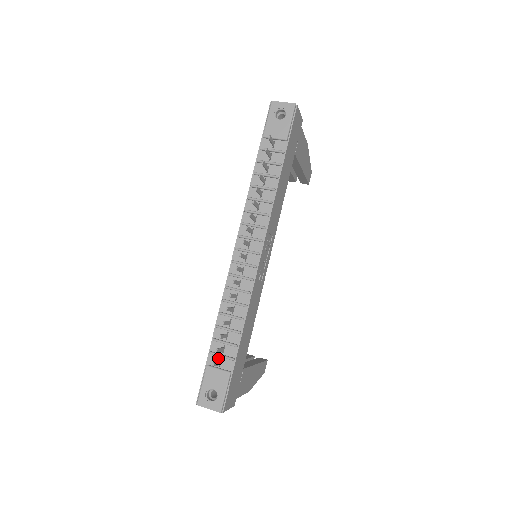
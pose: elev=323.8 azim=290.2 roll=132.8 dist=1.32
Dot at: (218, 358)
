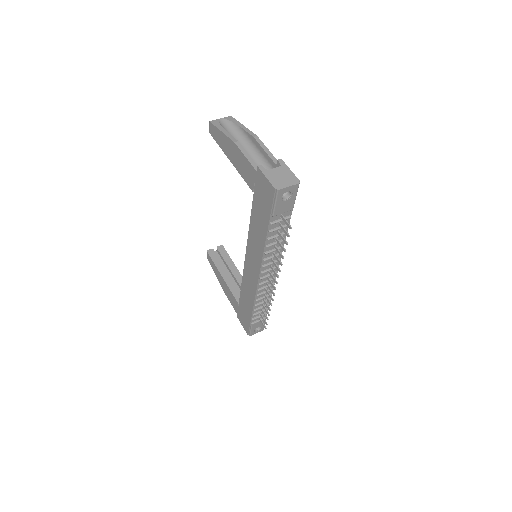
Dot at: (257, 318)
